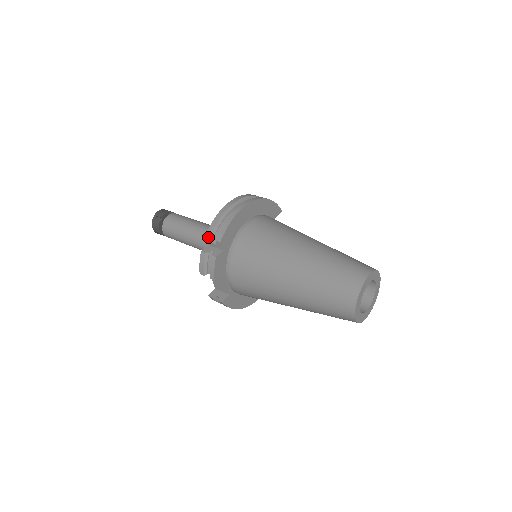
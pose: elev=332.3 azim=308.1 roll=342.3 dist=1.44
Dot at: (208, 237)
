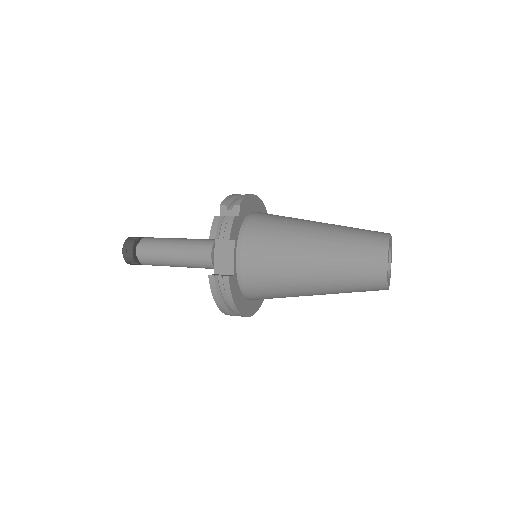
Dot at: (224, 204)
